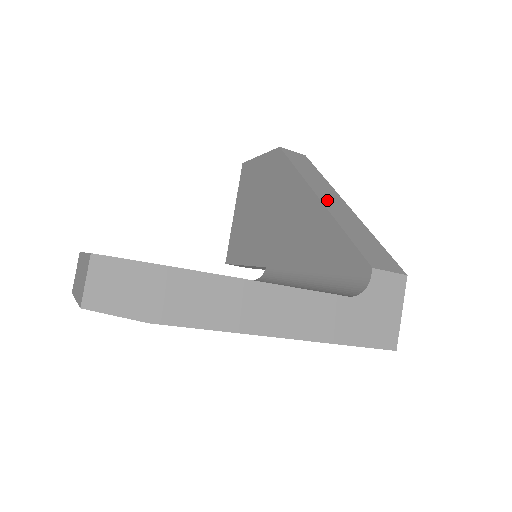
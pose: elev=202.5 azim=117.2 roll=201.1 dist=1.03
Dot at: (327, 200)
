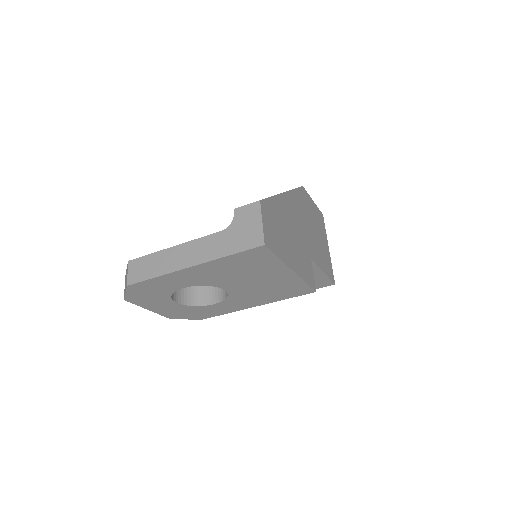
Dot at: occluded
